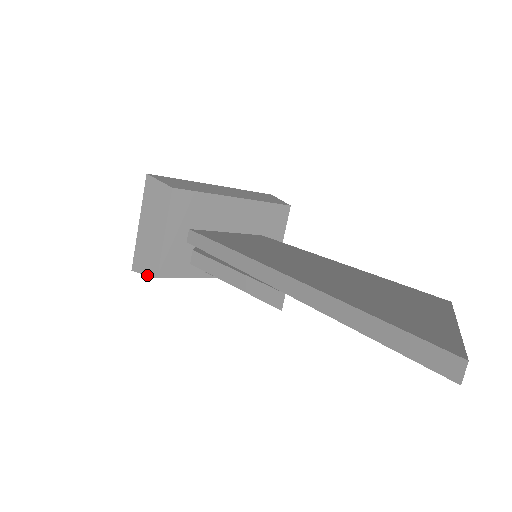
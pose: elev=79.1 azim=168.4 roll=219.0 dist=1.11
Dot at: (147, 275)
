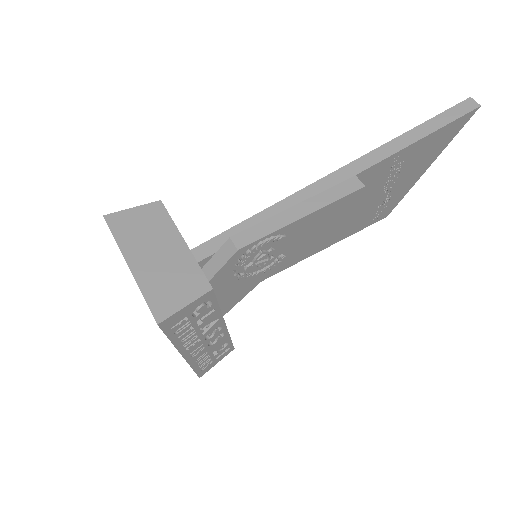
Dot at: (193, 301)
